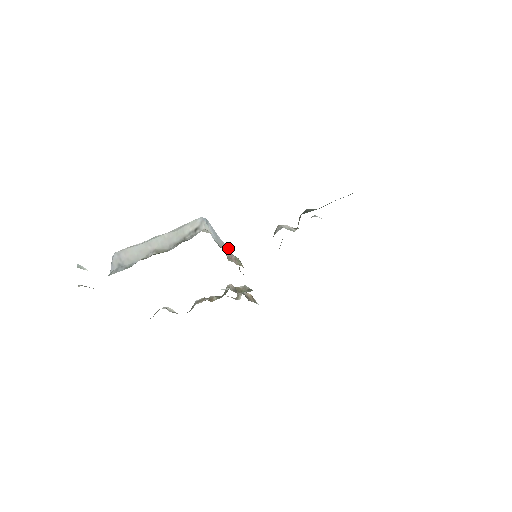
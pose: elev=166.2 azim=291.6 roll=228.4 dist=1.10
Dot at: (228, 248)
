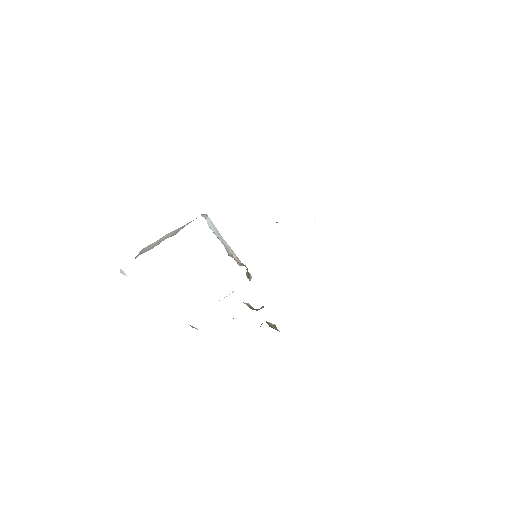
Dot at: (238, 258)
